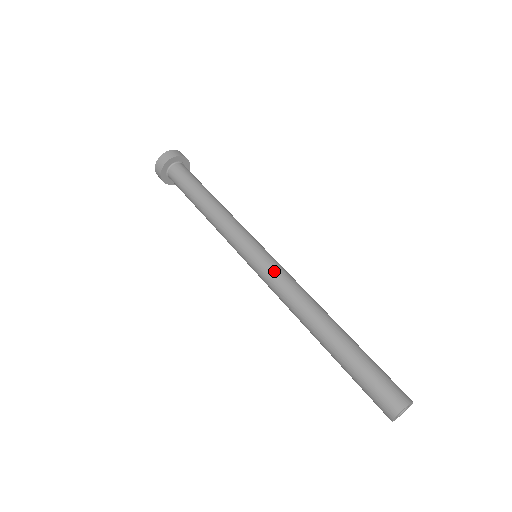
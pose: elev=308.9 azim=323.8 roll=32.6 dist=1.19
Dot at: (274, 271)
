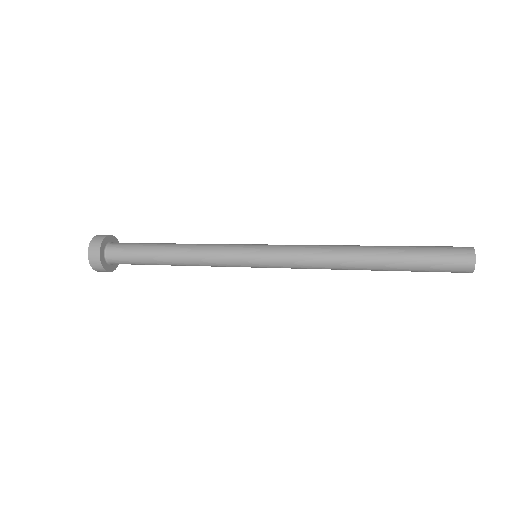
Dot at: occluded
